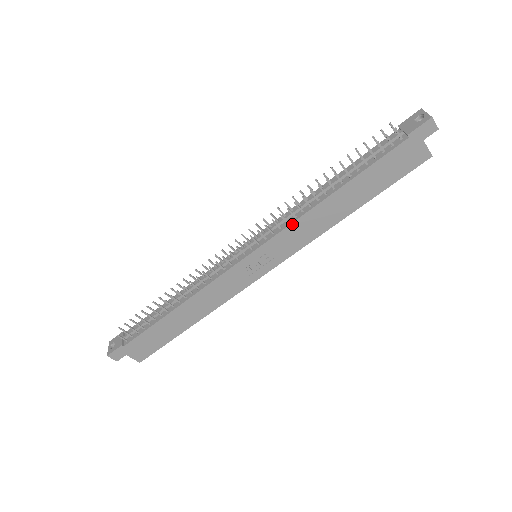
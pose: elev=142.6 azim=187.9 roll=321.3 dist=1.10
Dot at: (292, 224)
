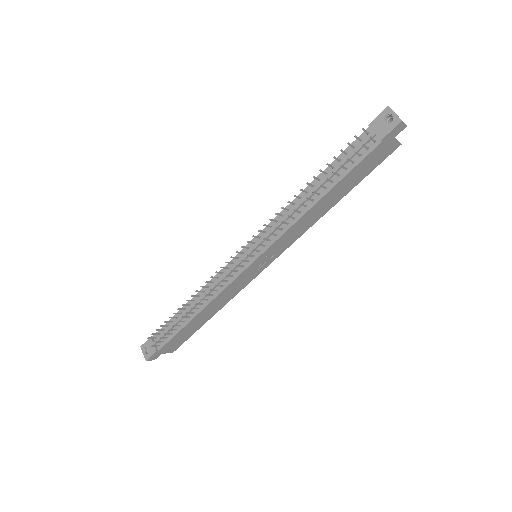
Dot at: (287, 231)
